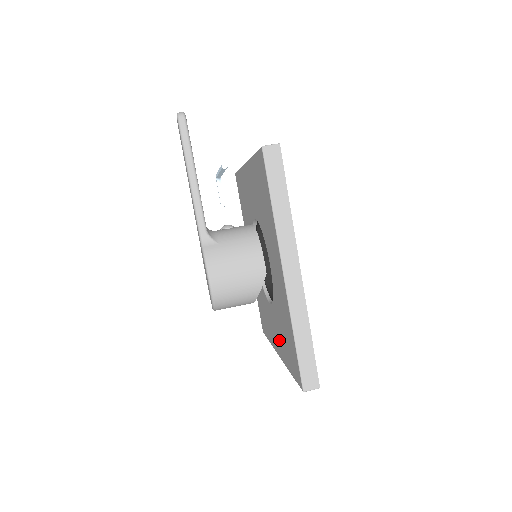
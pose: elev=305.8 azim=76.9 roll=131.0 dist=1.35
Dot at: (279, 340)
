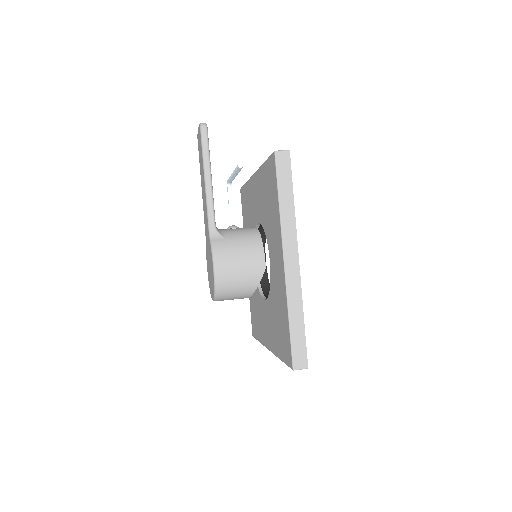
Dot at: (271, 332)
